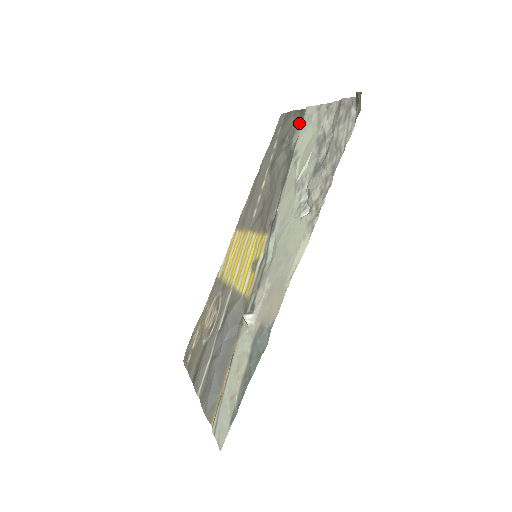
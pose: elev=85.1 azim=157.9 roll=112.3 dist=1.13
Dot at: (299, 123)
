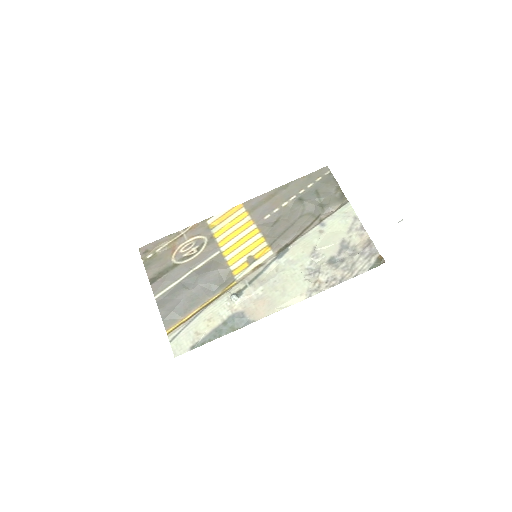
Dot at: (337, 203)
